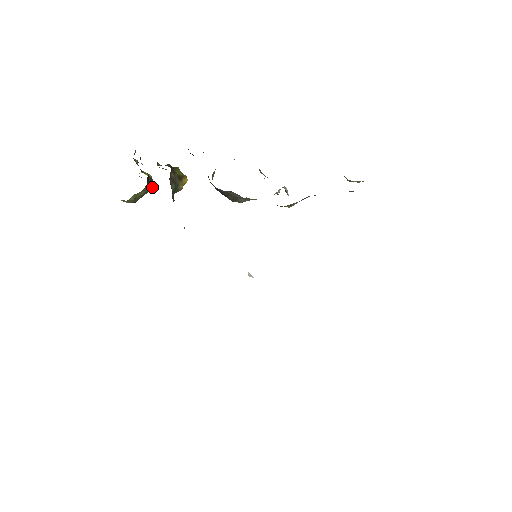
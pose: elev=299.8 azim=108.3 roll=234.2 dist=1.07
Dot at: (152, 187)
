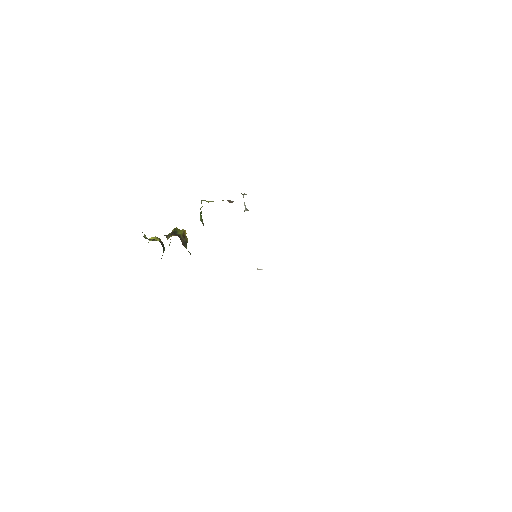
Dot at: occluded
